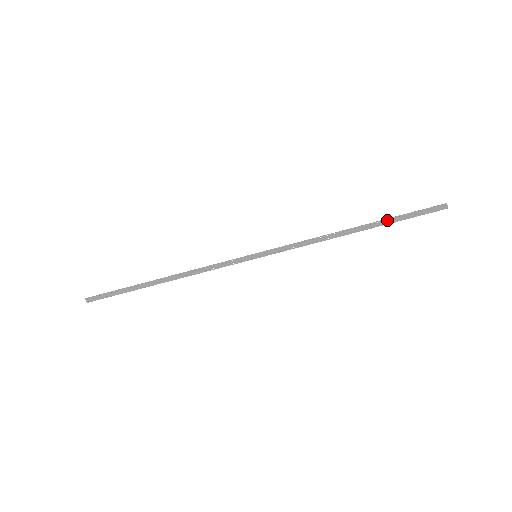
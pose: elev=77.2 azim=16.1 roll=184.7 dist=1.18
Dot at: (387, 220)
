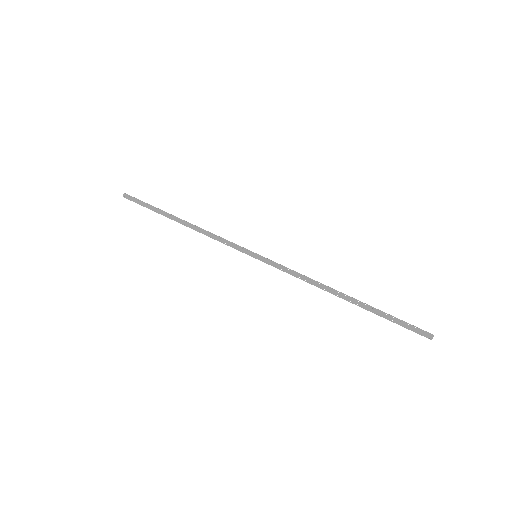
Dot at: (374, 309)
